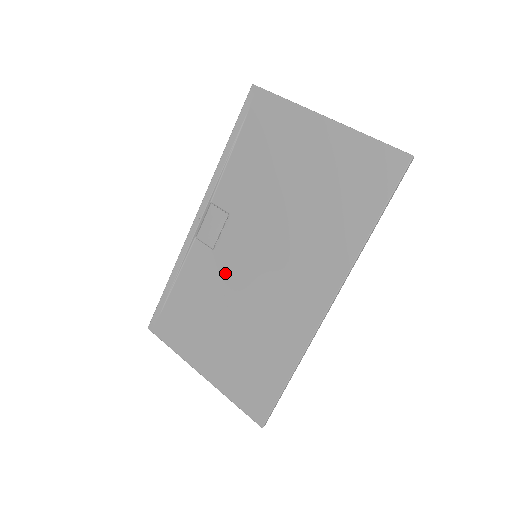
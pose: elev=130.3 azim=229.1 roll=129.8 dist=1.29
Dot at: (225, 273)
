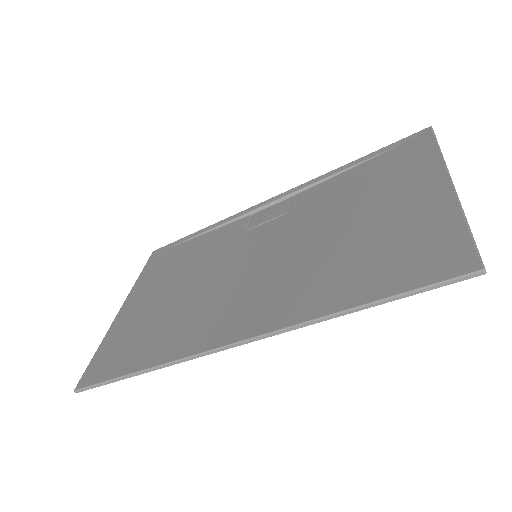
Dot at: (227, 252)
